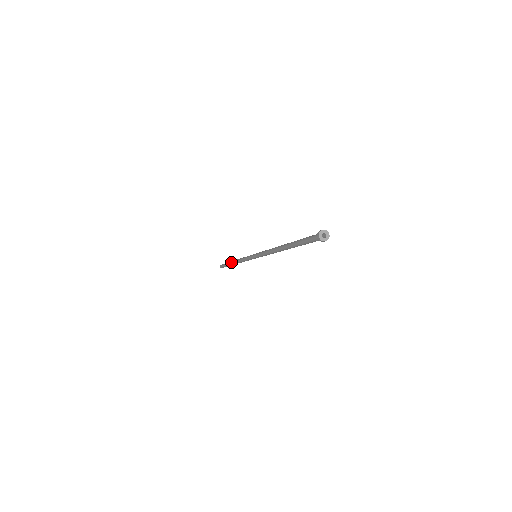
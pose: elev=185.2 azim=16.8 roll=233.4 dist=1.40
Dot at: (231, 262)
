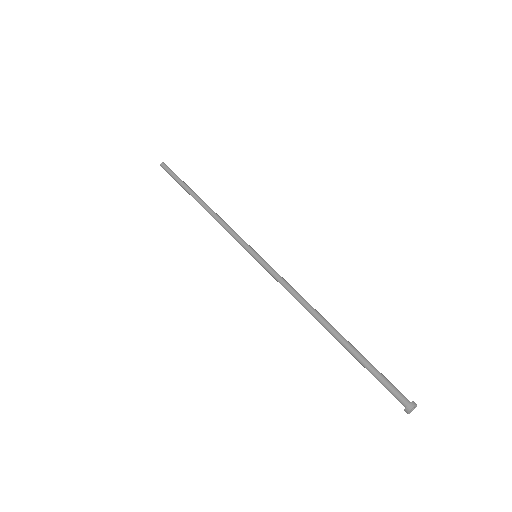
Dot at: occluded
